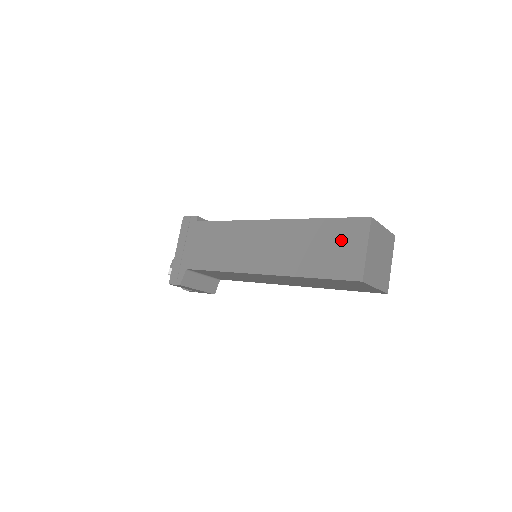
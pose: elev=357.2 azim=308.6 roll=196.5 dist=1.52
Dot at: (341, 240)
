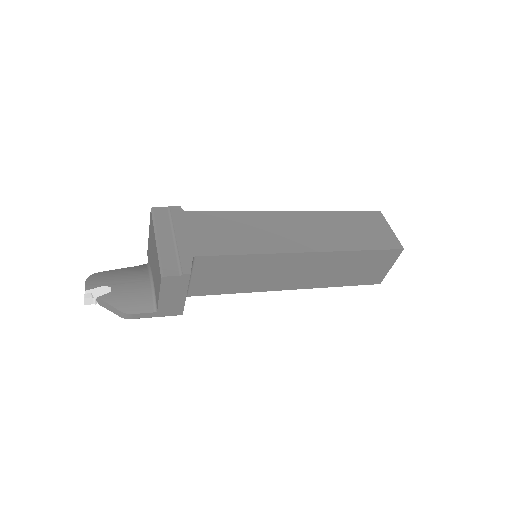
Dot at: (368, 224)
